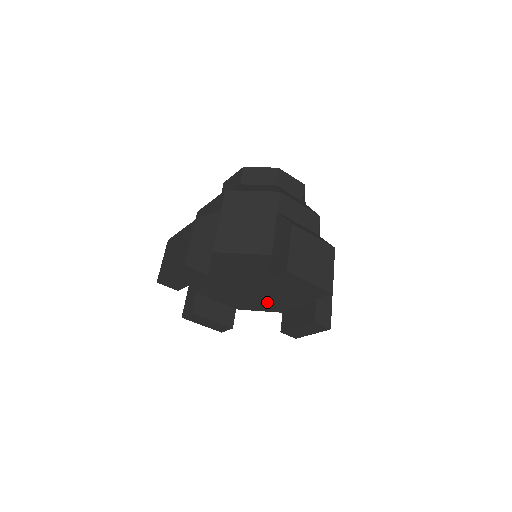
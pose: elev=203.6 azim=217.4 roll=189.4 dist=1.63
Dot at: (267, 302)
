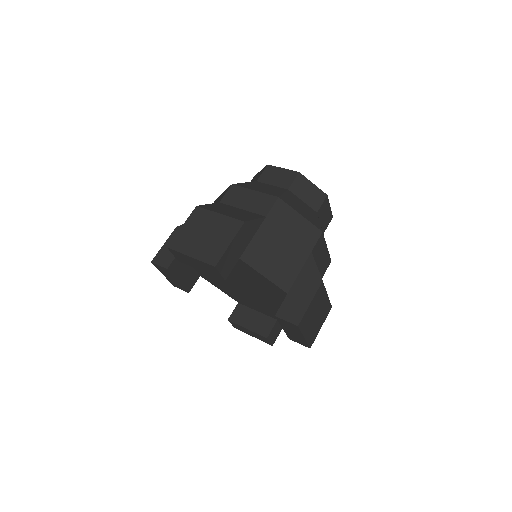
Dot at: (235, 293)
